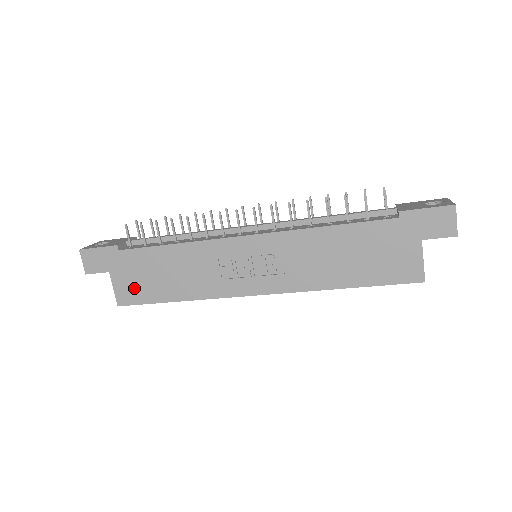
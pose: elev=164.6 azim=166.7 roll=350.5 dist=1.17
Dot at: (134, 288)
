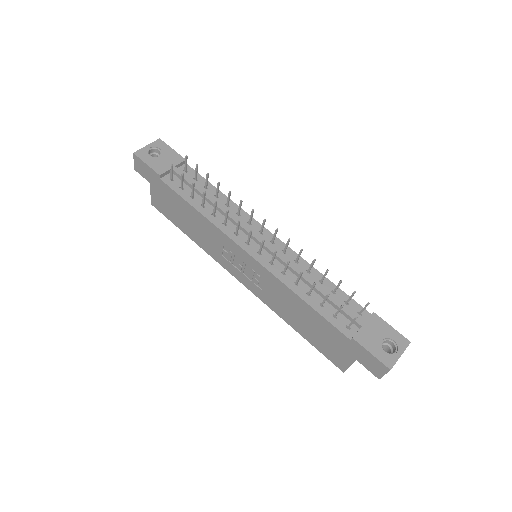
Dot at: (164, 206)
